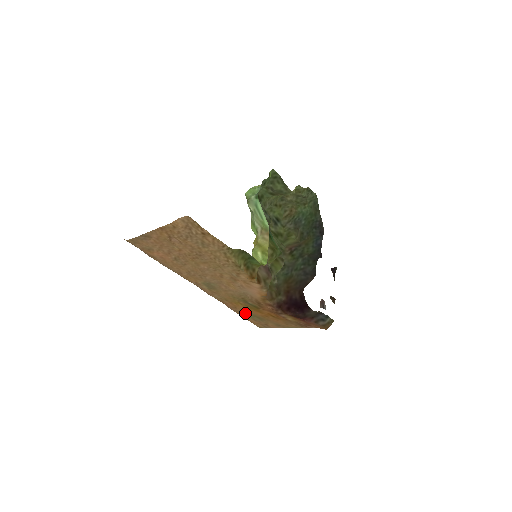
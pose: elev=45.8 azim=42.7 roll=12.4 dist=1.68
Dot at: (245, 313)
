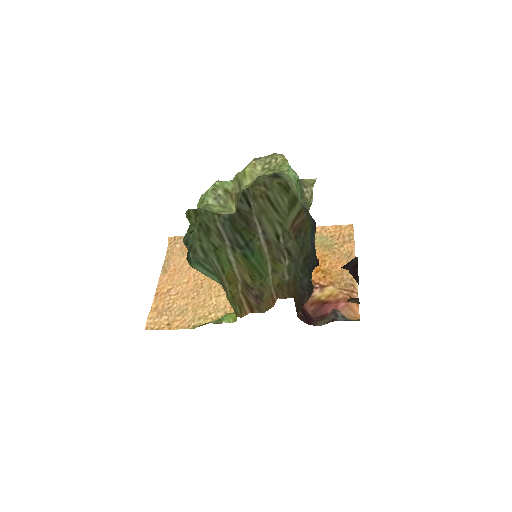
Dot at: occluded
